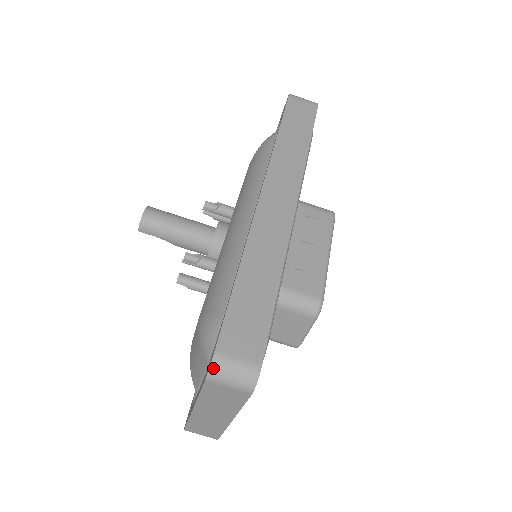
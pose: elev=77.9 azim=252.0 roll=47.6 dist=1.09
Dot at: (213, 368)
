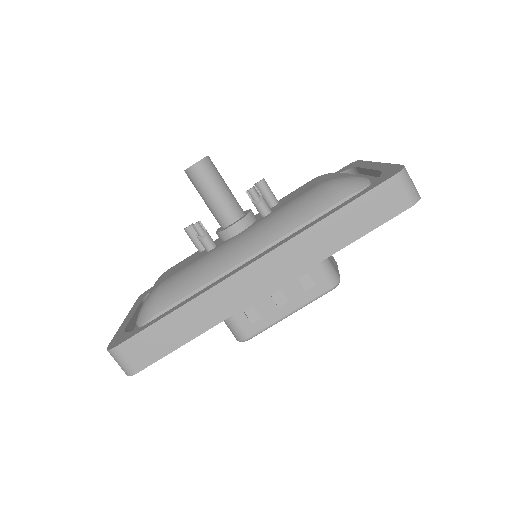
Dot at: (110, 352)
